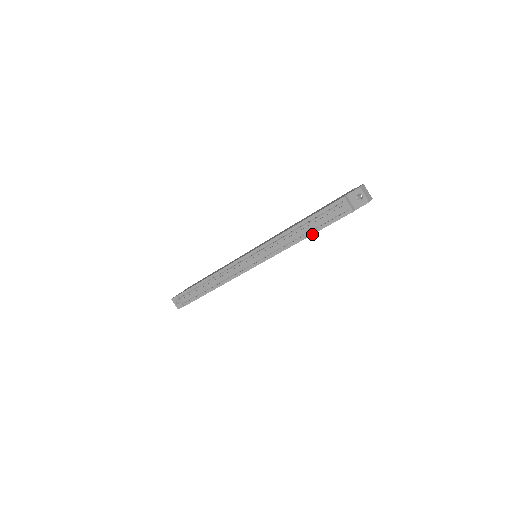
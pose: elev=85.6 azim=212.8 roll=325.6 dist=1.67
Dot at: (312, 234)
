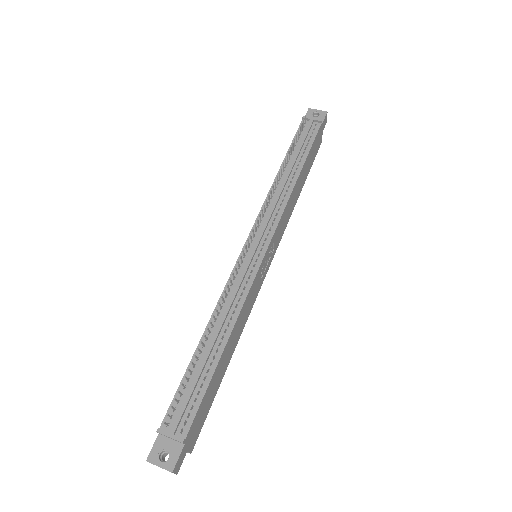
Dot at: (302, 165)
